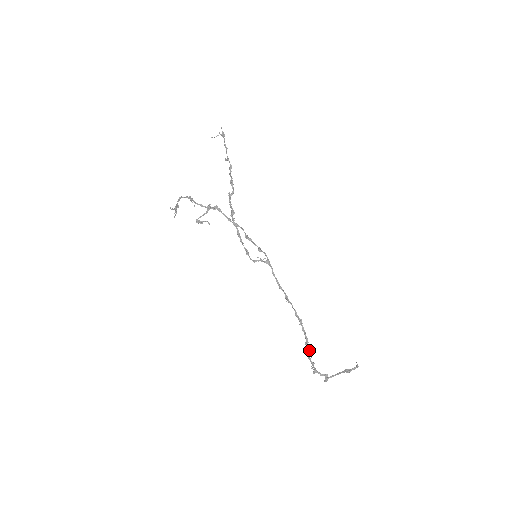
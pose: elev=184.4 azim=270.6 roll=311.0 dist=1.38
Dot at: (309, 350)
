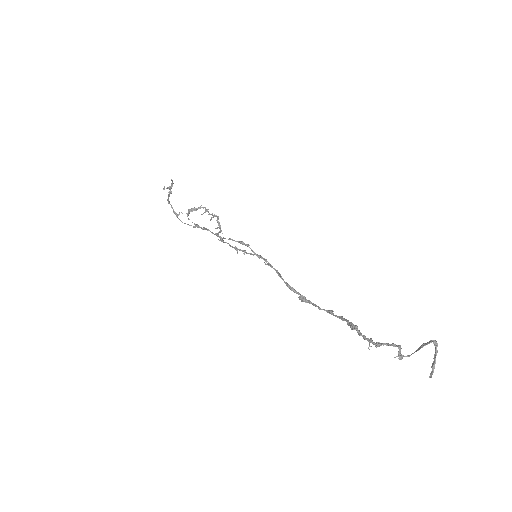
Dot at: (357, 326)
